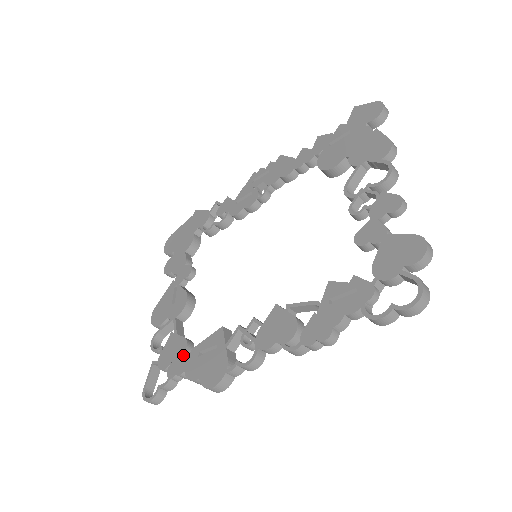
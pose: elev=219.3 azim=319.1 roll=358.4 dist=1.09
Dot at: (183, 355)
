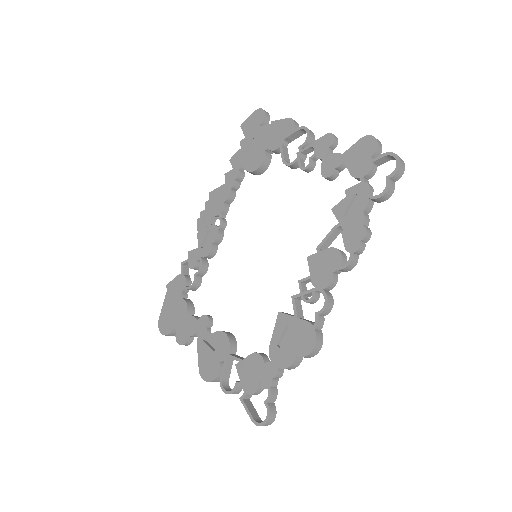
Dot at: (264, 363)
